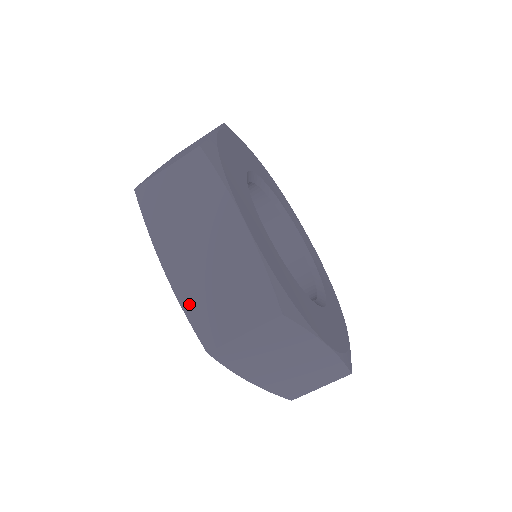
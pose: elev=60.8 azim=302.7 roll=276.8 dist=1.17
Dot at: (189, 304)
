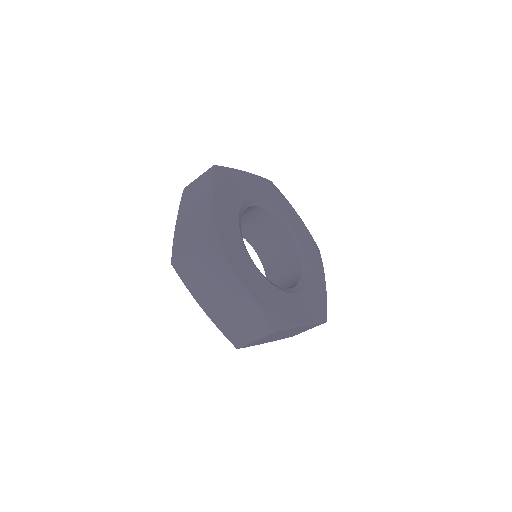
Dot at: (221, 326)
